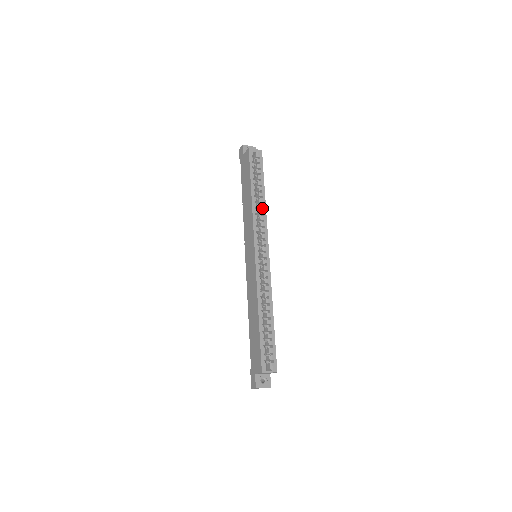
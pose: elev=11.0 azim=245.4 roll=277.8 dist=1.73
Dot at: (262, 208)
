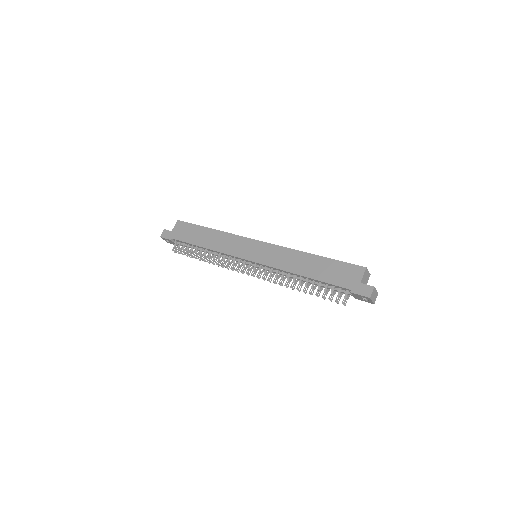
Dot at: occluded
